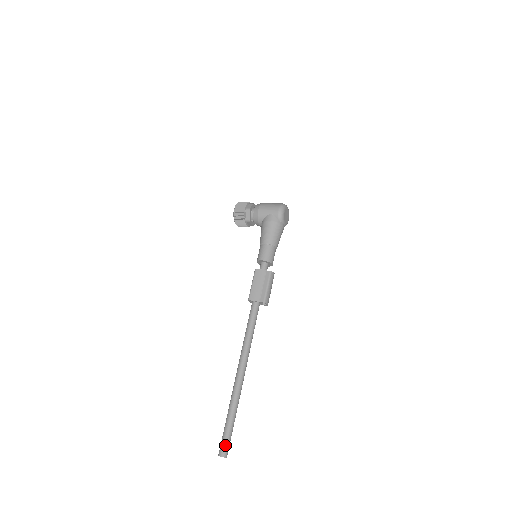
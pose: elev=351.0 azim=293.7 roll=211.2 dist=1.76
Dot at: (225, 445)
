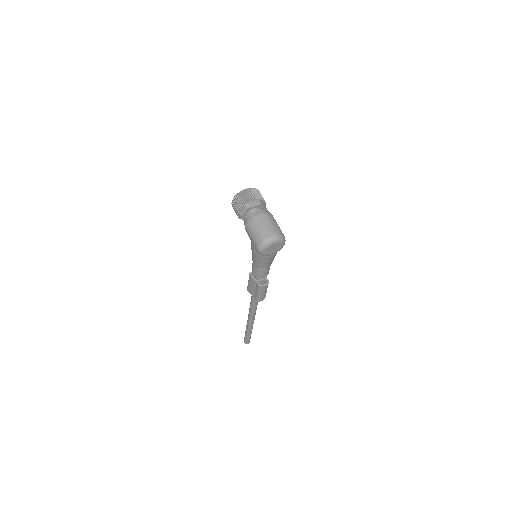
Dot at: (245, 340)
